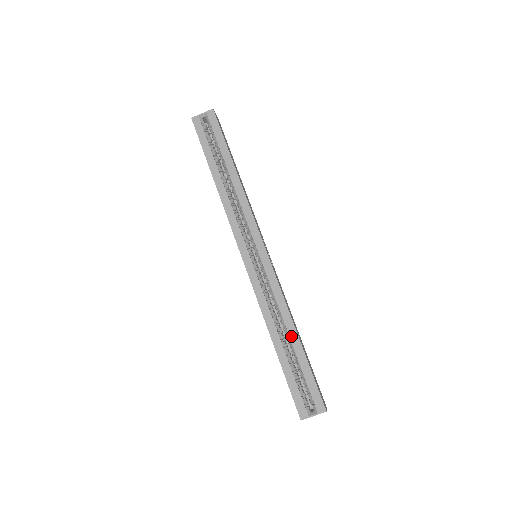
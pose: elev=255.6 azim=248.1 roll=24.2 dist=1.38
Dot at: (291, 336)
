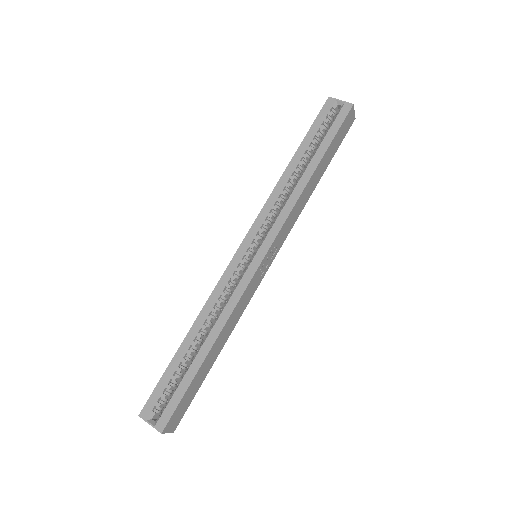
Dot at: (205, 345)
